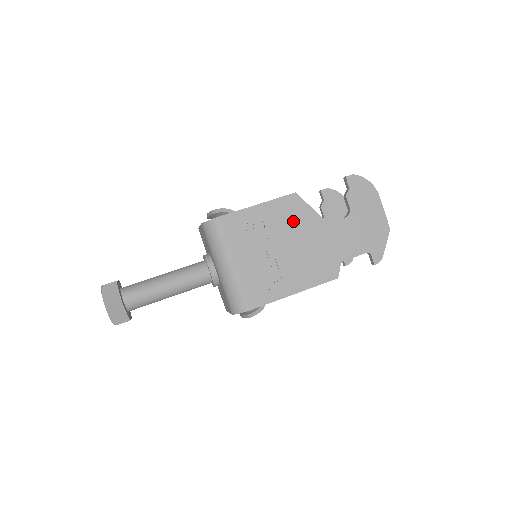
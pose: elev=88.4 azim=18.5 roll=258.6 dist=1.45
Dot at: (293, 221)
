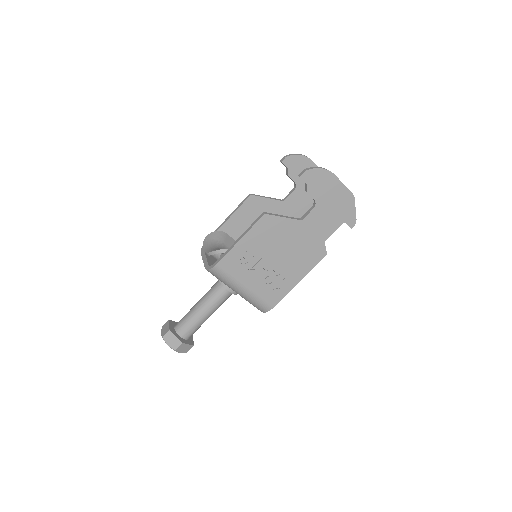
Dot at: (273, 235)
